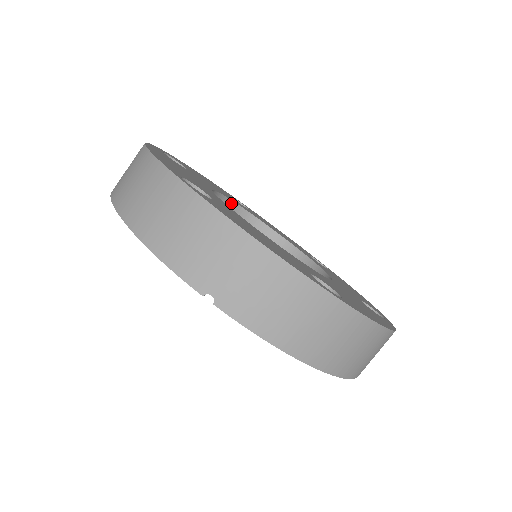
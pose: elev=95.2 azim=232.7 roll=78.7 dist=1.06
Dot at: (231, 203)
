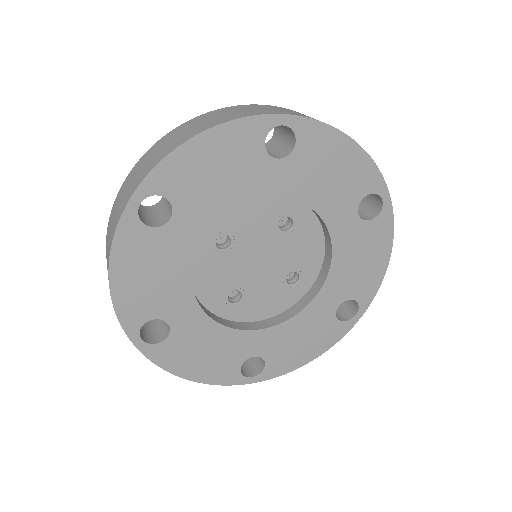
Dot at: (242, 202)
